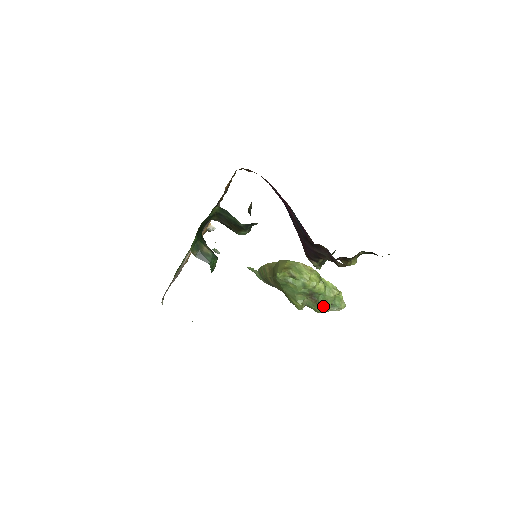
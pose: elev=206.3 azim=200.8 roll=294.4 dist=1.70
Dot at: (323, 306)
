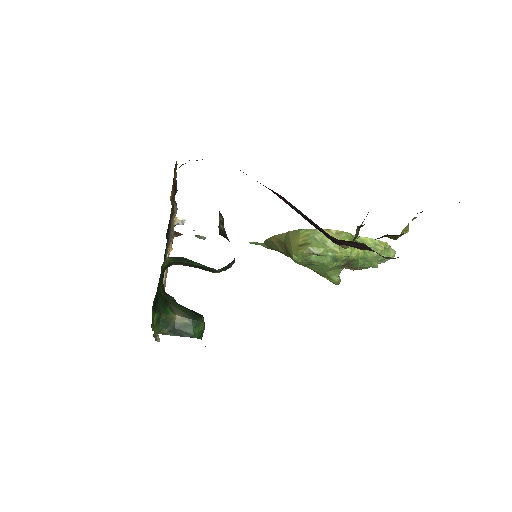
Dot at: (367, 268)
